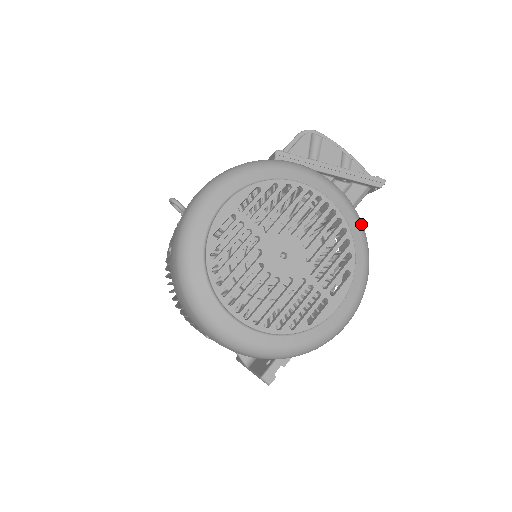
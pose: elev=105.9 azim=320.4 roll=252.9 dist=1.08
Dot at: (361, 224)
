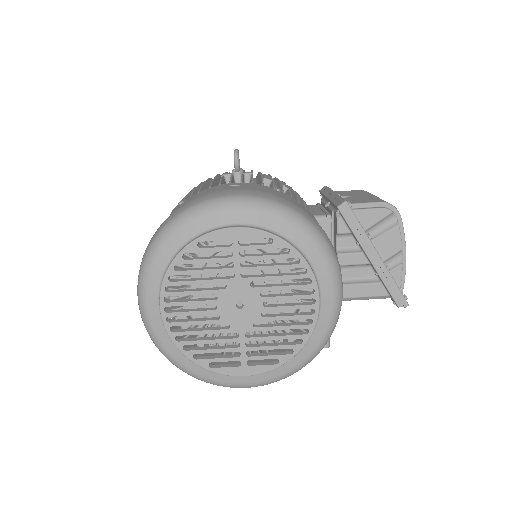
Dot at: (329, 336)
